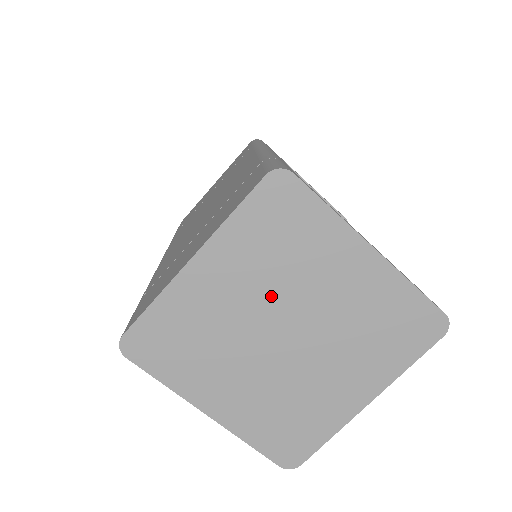
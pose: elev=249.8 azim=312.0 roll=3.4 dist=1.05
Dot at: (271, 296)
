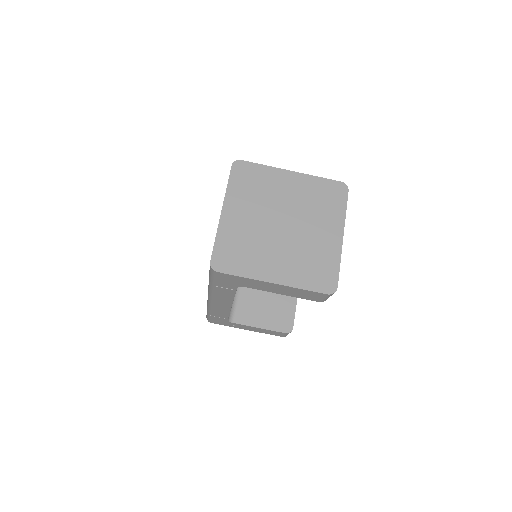
Dot at: (265, 210)
